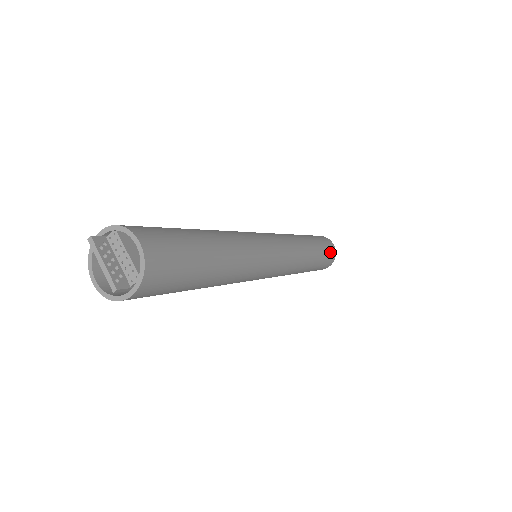
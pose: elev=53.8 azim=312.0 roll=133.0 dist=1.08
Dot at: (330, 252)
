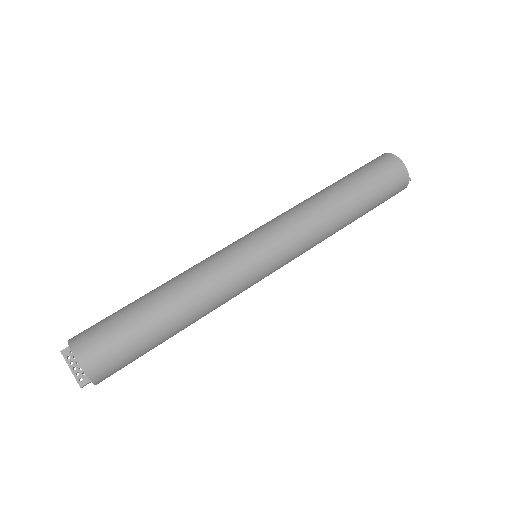
Dot at: (391, 180)
